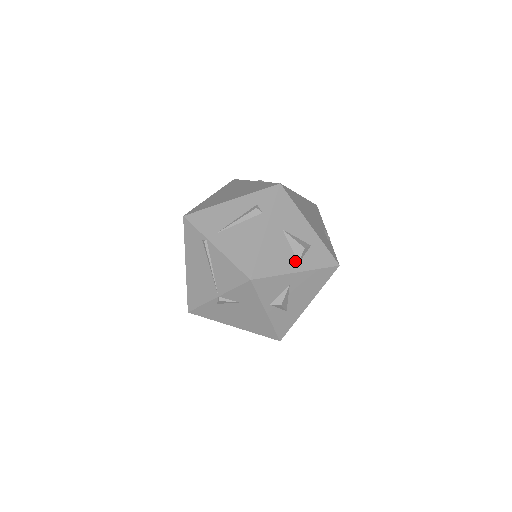
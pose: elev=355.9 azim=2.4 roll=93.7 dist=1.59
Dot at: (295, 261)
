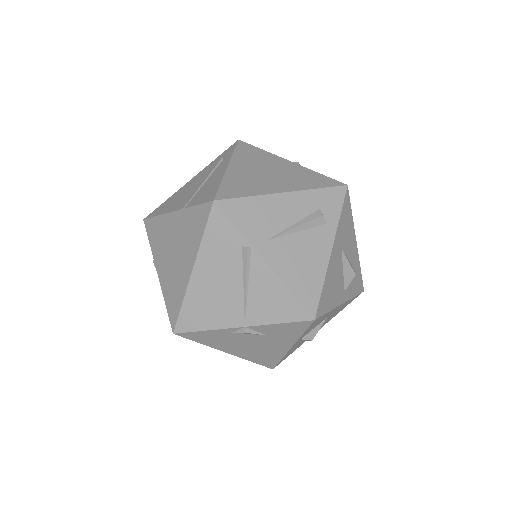
Dot at: (343, 289)
